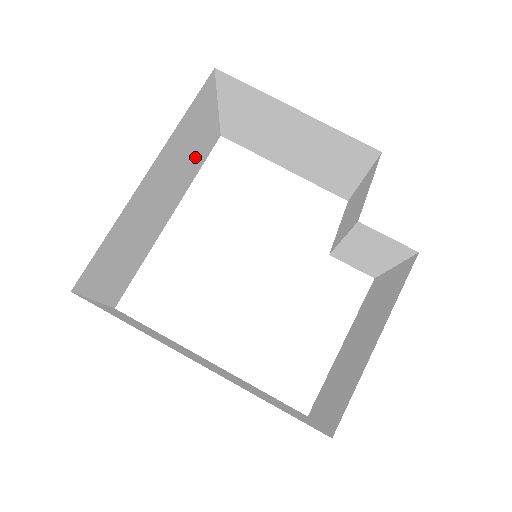
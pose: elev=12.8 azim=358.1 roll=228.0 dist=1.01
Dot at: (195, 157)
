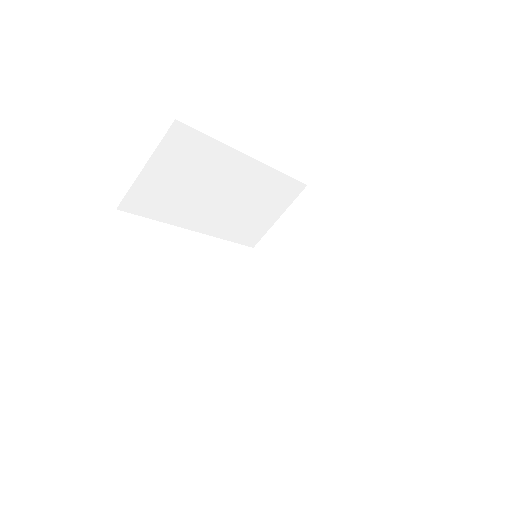
Dot at: (244, 222)
